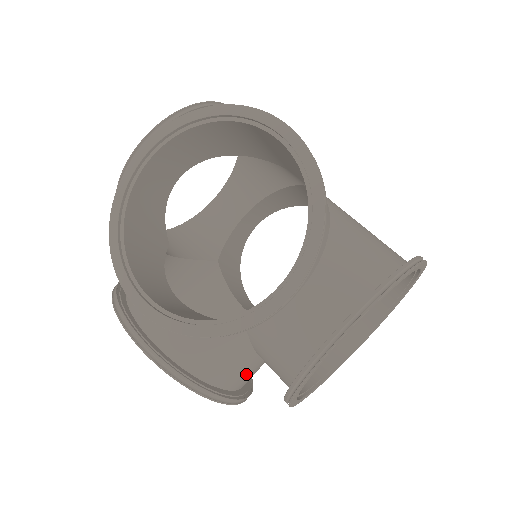
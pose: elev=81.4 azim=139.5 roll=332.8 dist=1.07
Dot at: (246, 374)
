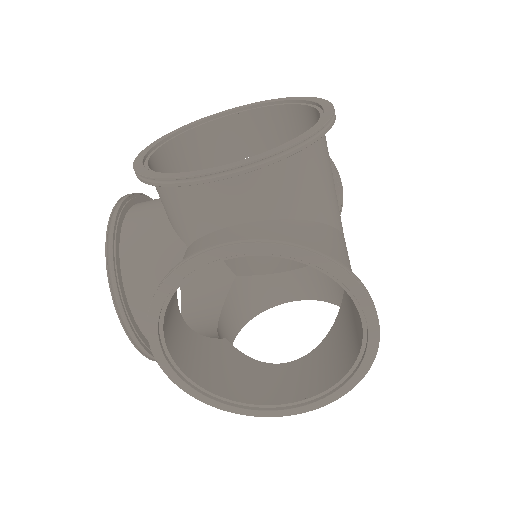
Dot at: (198, 333)
